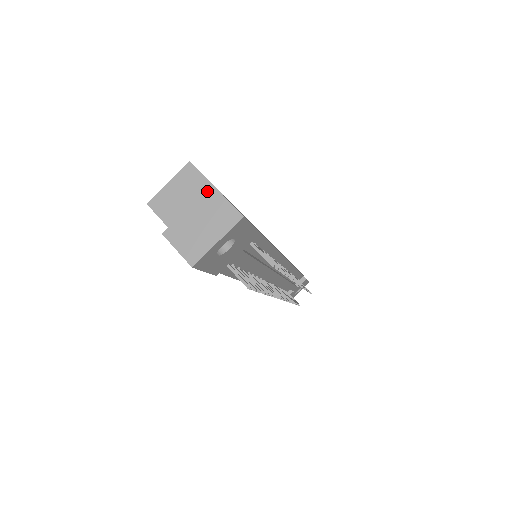
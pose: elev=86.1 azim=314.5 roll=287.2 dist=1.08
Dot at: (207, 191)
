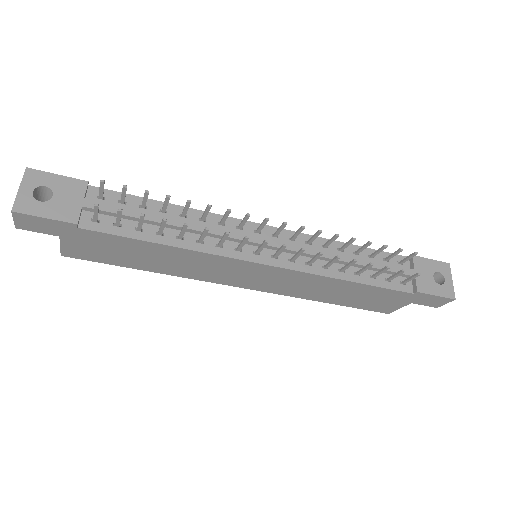
Dot at: occluded
